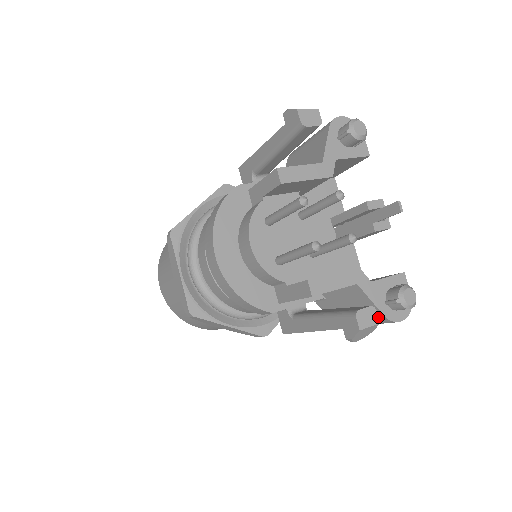
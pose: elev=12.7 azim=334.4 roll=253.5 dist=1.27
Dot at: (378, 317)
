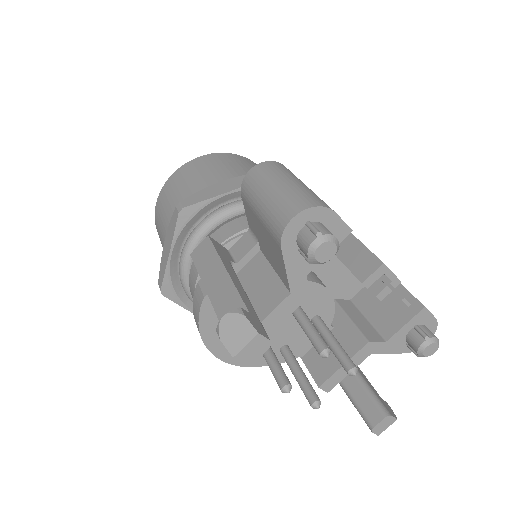
Dot at: (394, 418)
